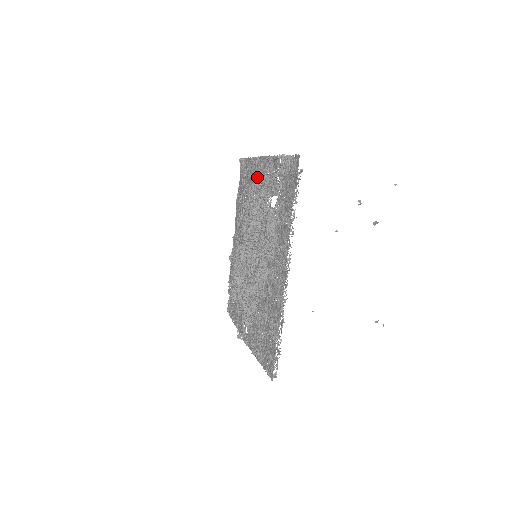
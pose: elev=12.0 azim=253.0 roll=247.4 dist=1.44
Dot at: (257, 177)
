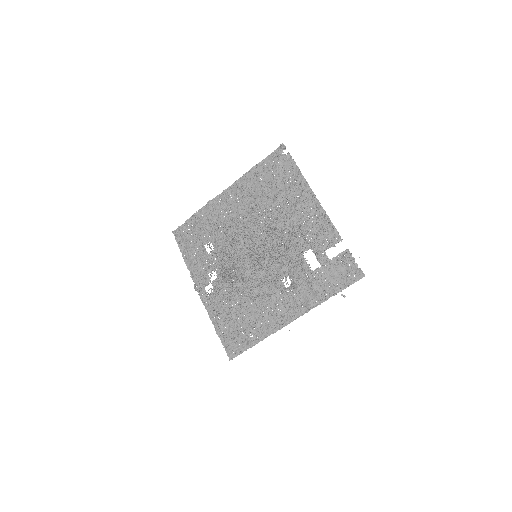
Dot at: (302, 209)
